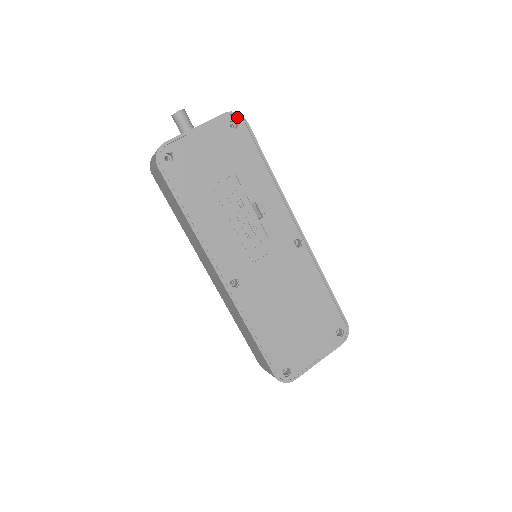
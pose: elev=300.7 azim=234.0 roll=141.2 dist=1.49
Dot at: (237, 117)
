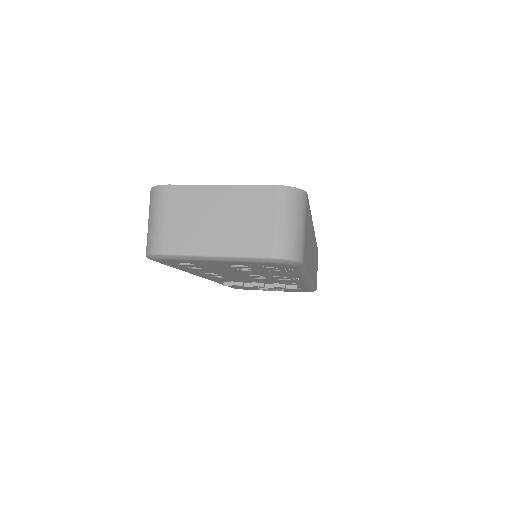
Dot at: occluded
